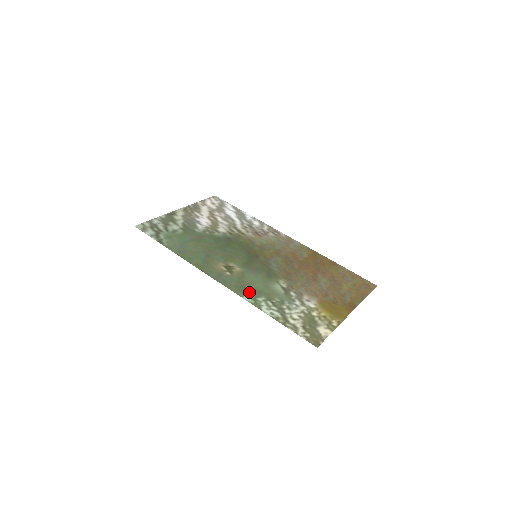
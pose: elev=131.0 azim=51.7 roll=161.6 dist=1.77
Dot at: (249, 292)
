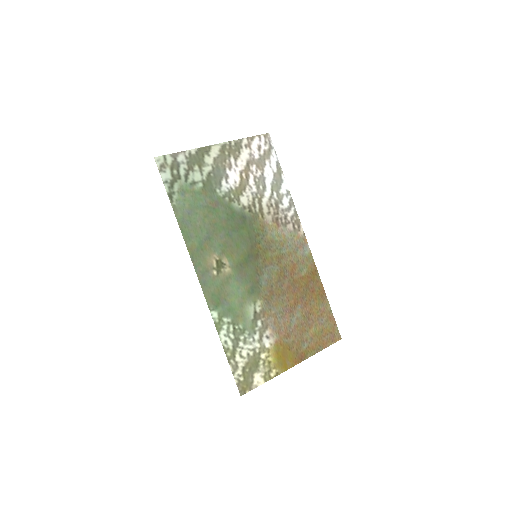
Dot at: (221, 307)
